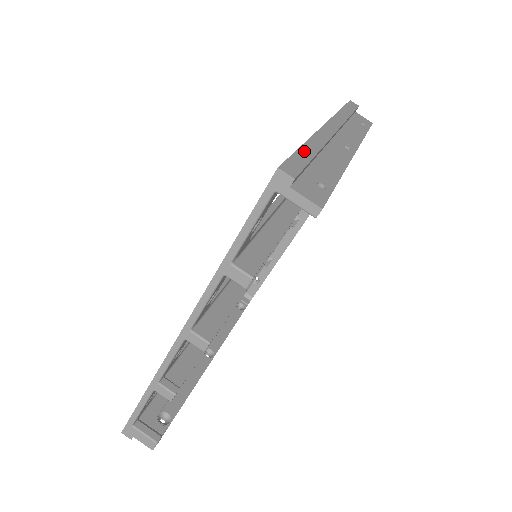
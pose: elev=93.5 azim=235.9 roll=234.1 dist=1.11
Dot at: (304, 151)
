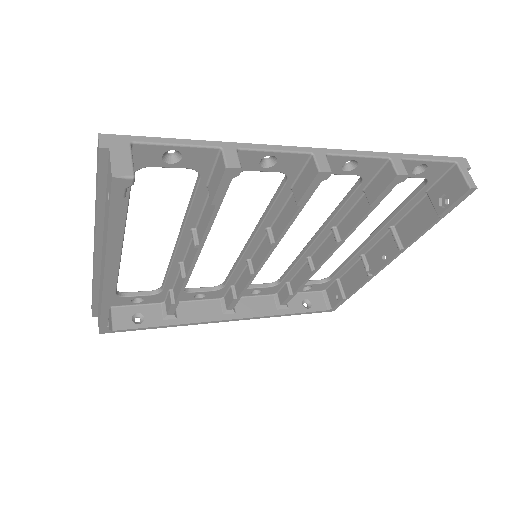
Dot at: occluded
